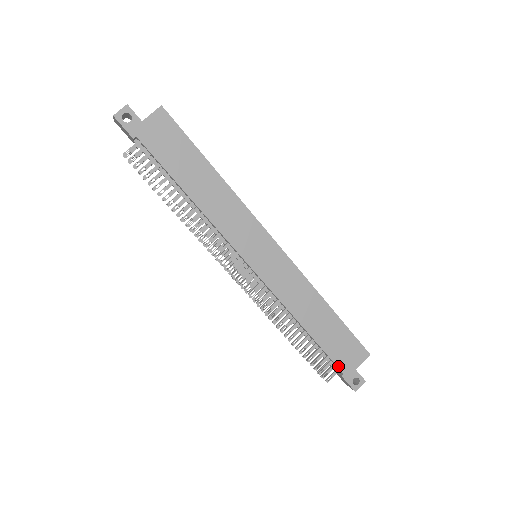
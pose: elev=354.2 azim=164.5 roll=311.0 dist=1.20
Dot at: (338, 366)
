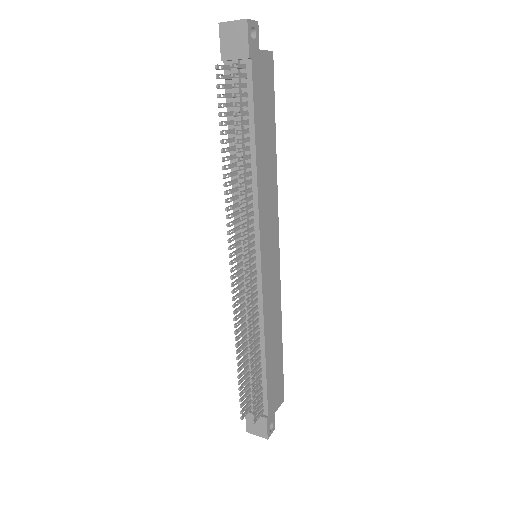
Dot at: (268, 405)
